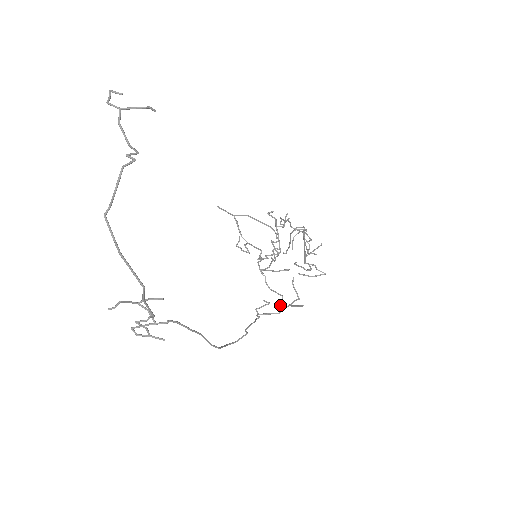
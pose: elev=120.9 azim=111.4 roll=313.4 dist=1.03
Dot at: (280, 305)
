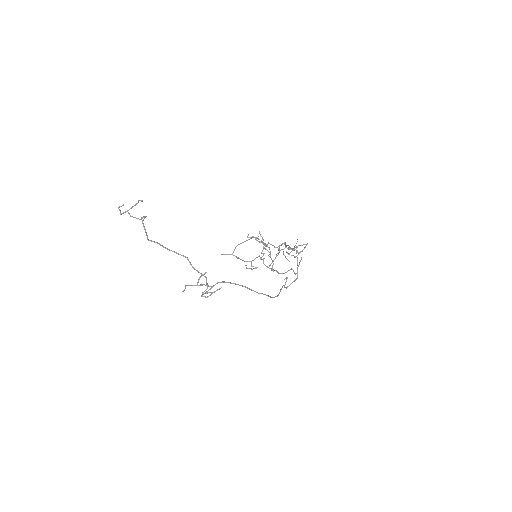
Dot at: occluded
